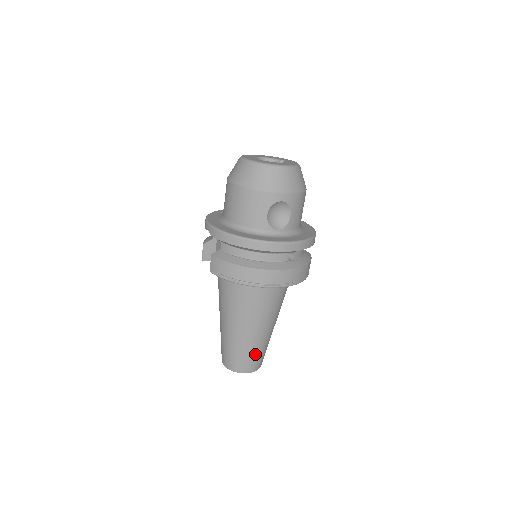
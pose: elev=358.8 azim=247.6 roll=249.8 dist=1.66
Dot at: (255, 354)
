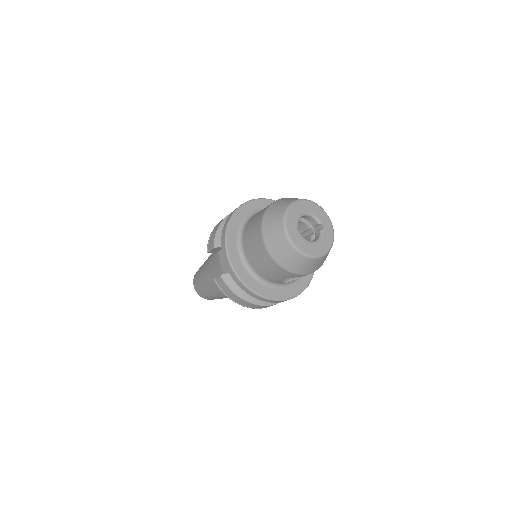
Dot at: occluded
